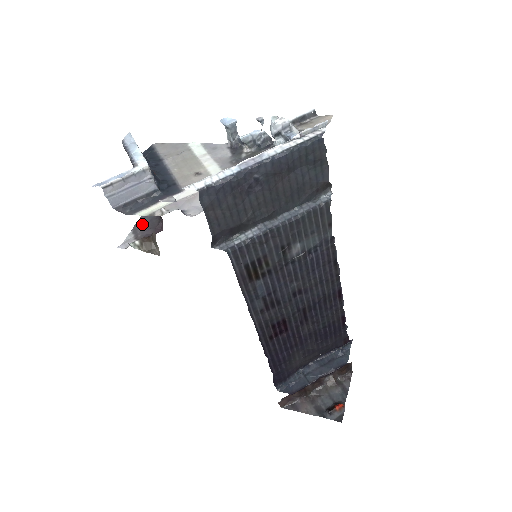
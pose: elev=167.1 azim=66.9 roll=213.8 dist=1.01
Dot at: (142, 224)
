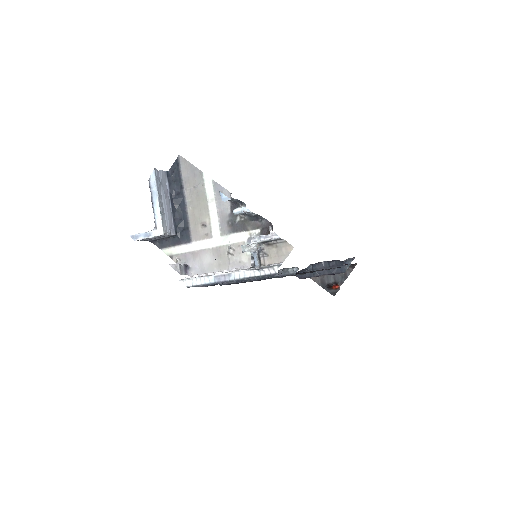
Dot at: occluded
